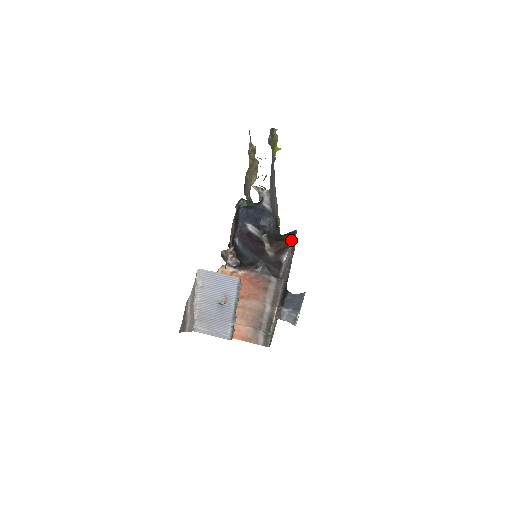
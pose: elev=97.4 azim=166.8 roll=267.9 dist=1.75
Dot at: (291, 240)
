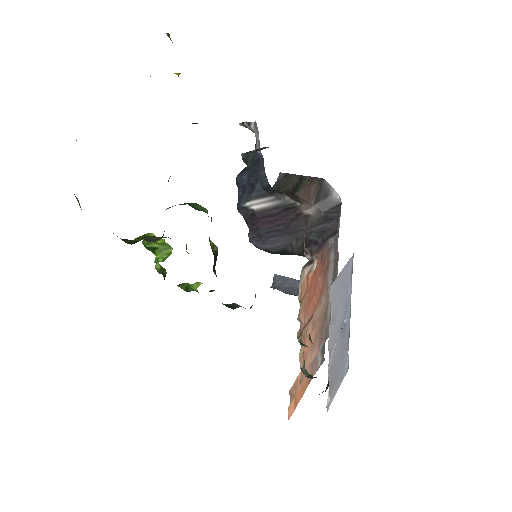
Dot at: (307, 177)
